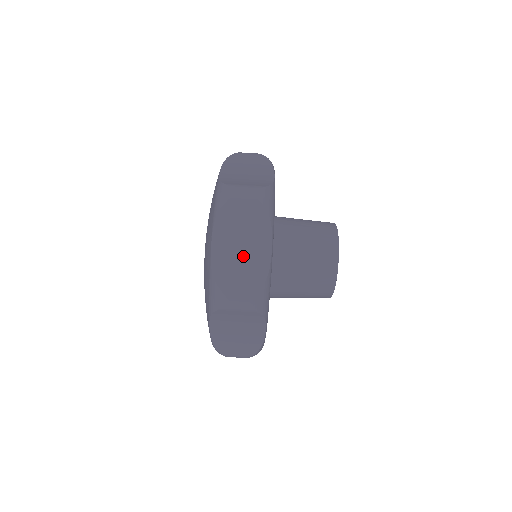
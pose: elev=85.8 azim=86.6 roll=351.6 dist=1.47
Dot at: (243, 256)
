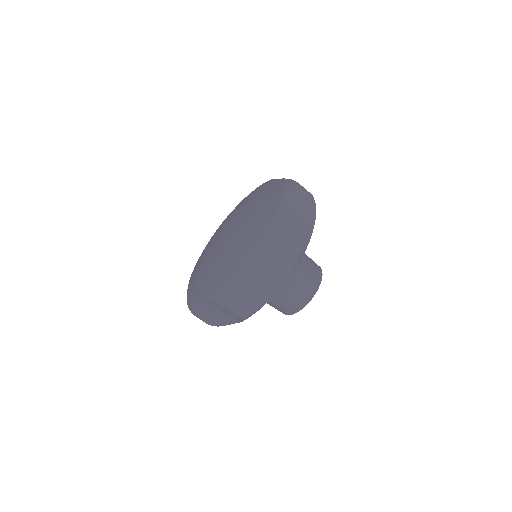
Dot at: (259, 282)
